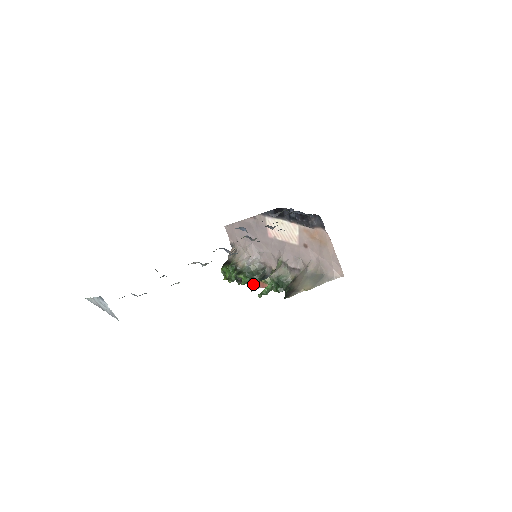
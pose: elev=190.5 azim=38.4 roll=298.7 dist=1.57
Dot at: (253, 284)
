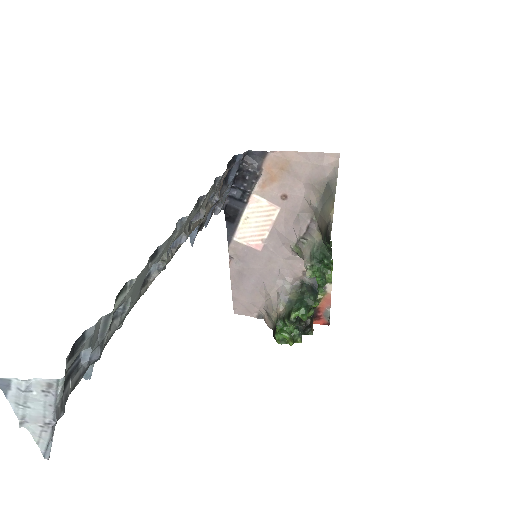
Dot at: (322, 317)
